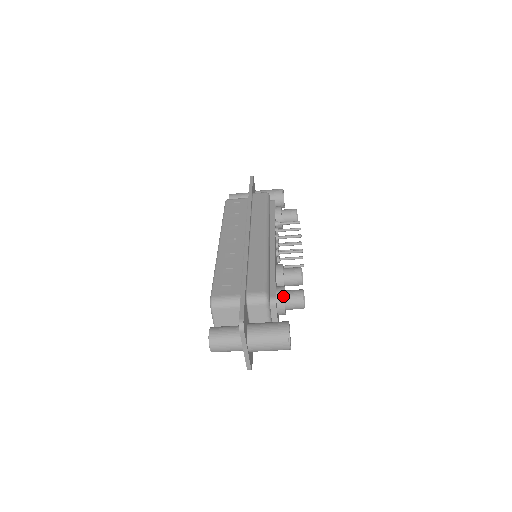
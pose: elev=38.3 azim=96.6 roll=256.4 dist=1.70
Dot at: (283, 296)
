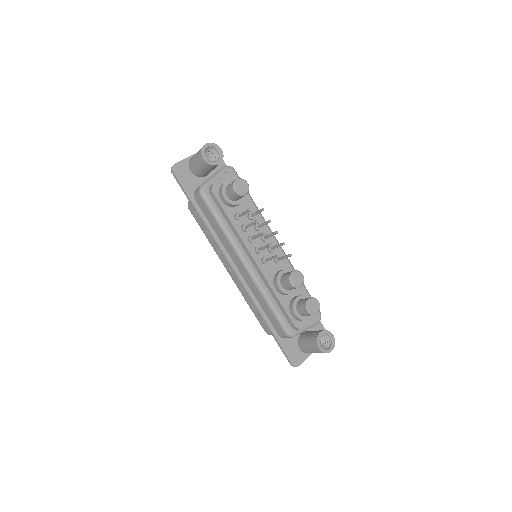
Dot at: (299, 319)
